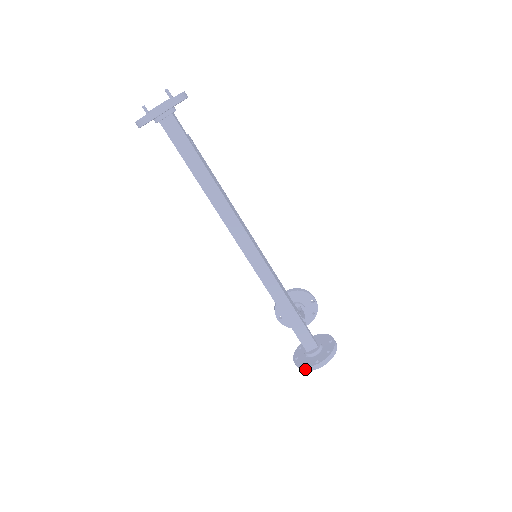
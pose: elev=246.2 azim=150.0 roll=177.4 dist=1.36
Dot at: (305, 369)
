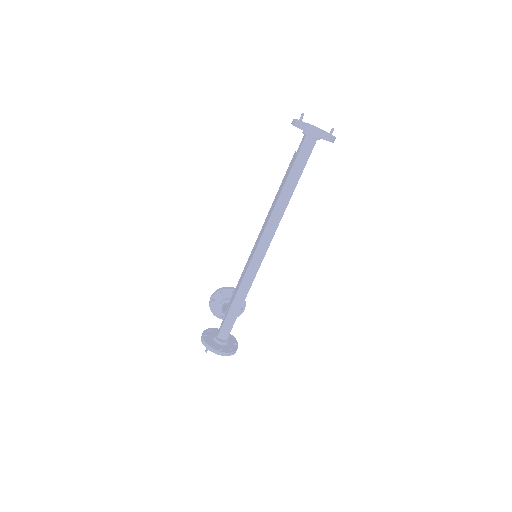
Dot at: (209, 347)
